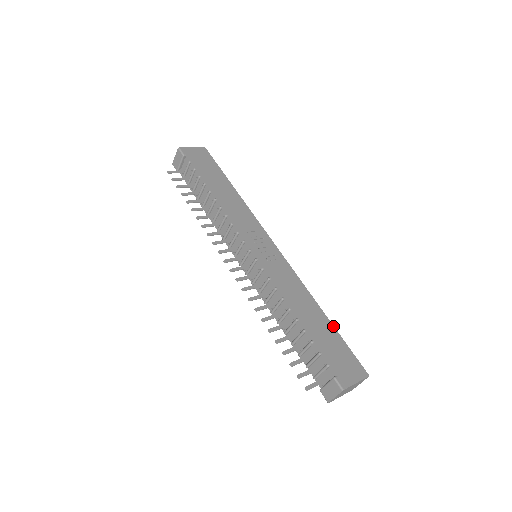
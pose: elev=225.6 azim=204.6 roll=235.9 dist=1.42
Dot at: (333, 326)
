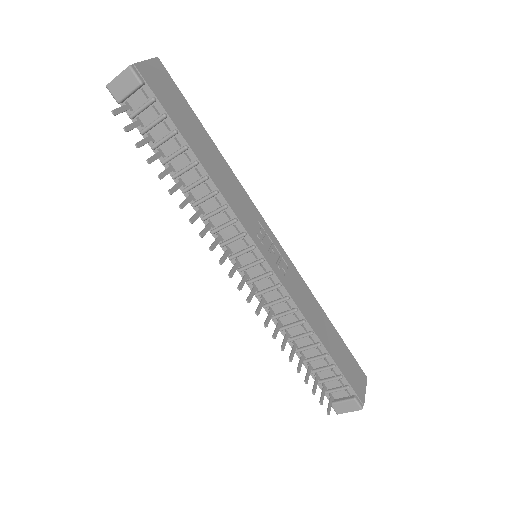
Dot at: (338, 334)
